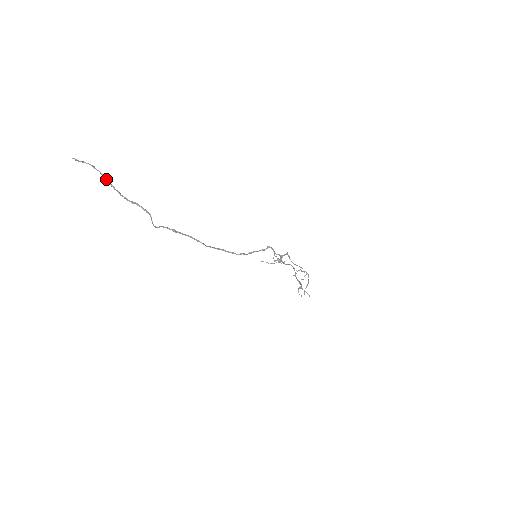
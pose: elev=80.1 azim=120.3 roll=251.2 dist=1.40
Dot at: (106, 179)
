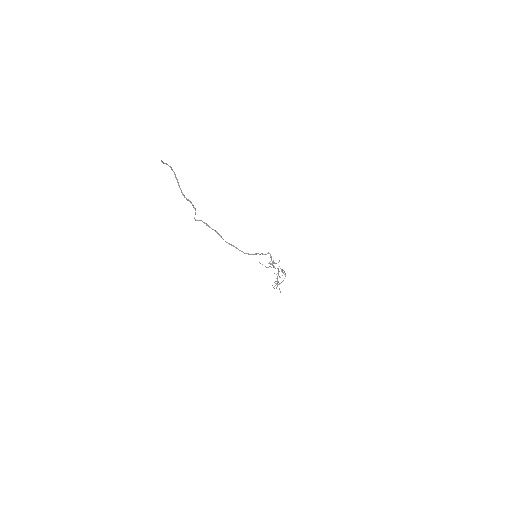
Dot at: (177, 179)
